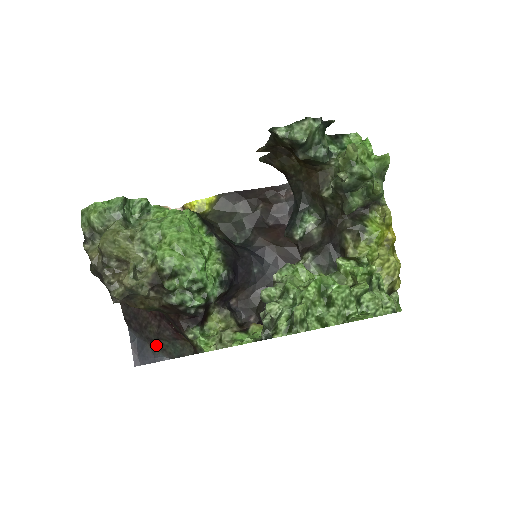
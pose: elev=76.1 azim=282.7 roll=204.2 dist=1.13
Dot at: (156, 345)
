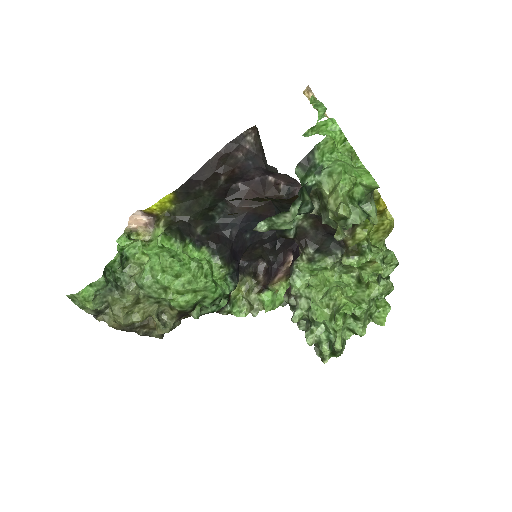
Dot at: occluded
